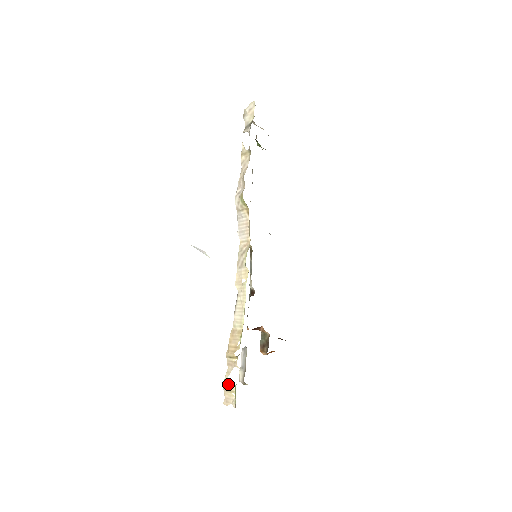
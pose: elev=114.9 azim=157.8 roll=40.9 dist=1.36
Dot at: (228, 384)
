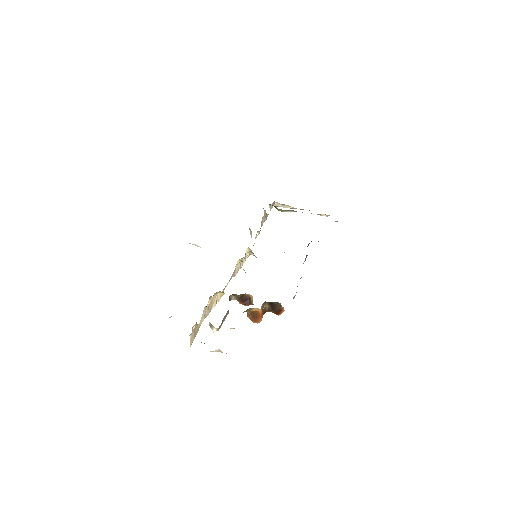
Dot at: (196, 326)
